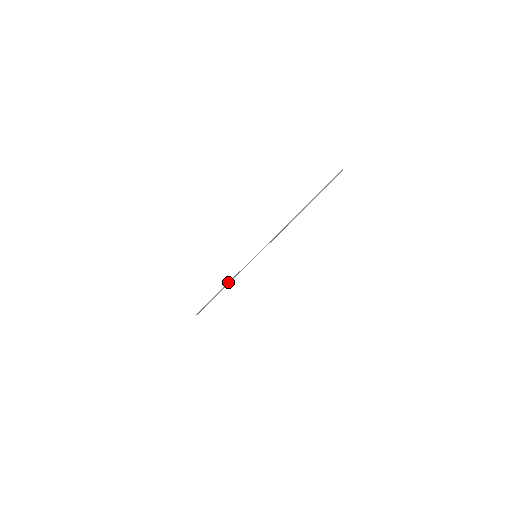
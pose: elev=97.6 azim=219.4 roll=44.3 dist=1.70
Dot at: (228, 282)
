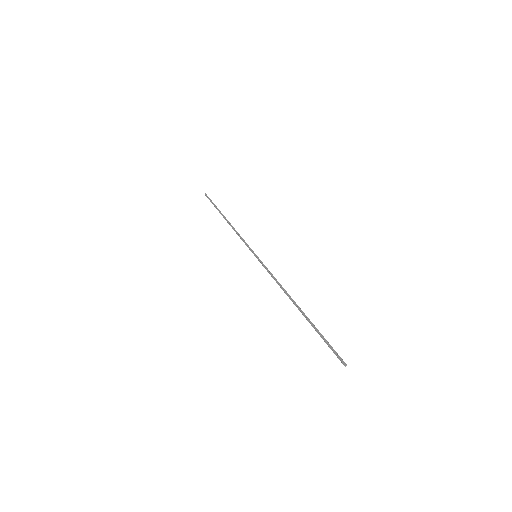
Dot at: (231, 226)
